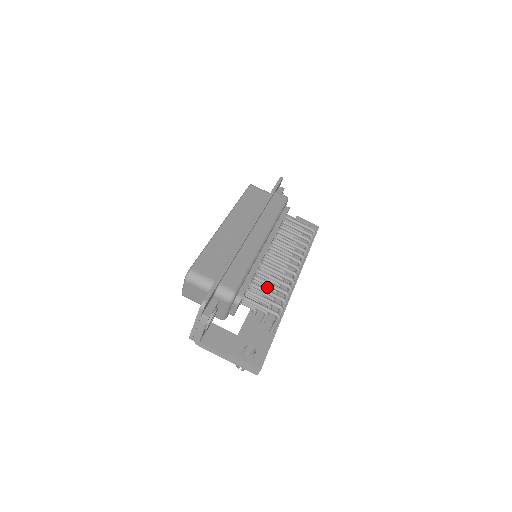
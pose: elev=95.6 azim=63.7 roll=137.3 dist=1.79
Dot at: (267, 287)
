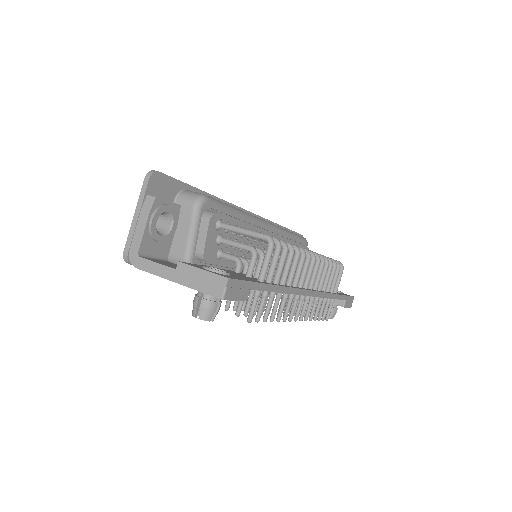
Dot at: occluded
